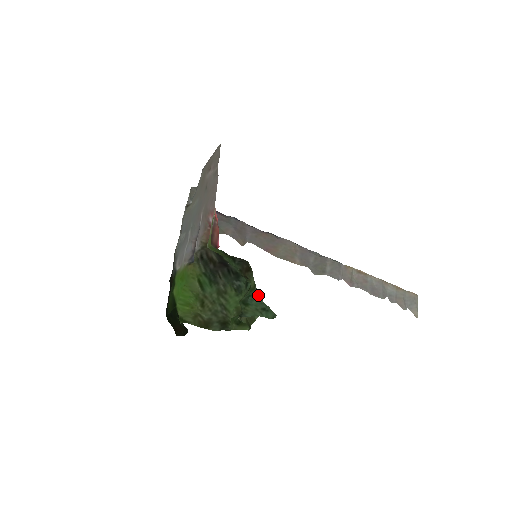
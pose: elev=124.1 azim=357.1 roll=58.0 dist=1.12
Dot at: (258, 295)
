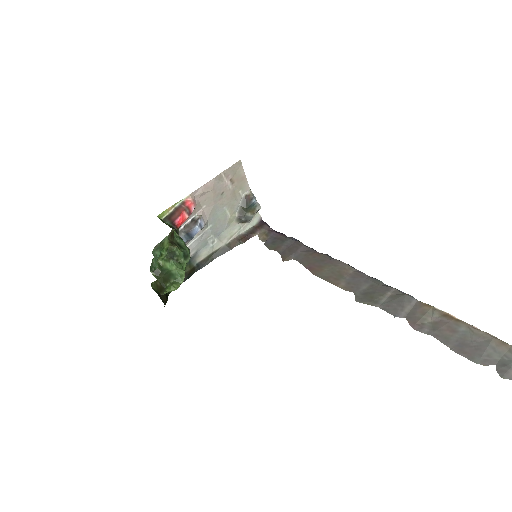
Dot at: (156, 249)
